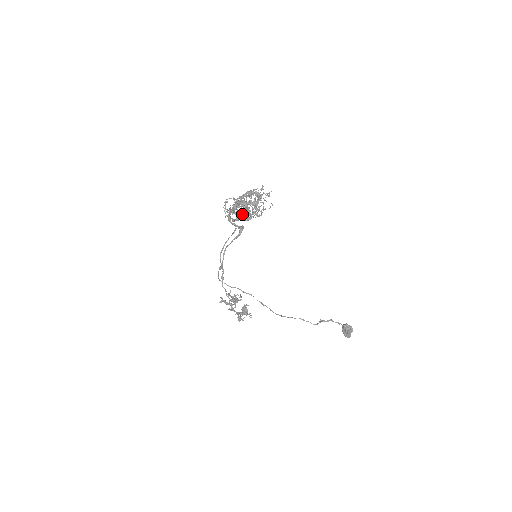
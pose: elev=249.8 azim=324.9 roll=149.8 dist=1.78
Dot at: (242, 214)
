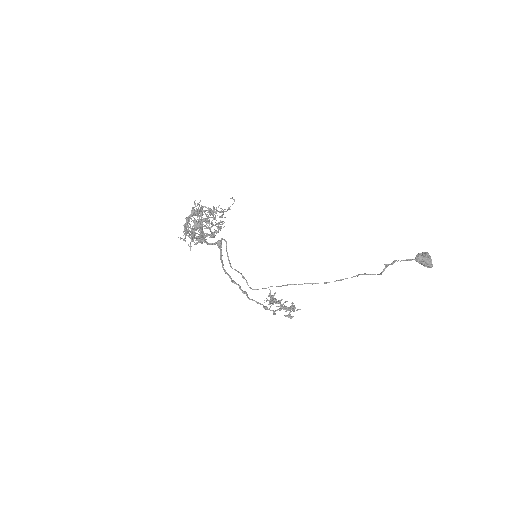
Dot at: occluded
